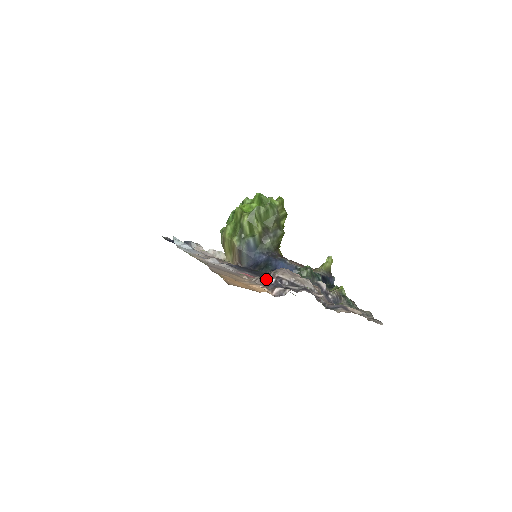
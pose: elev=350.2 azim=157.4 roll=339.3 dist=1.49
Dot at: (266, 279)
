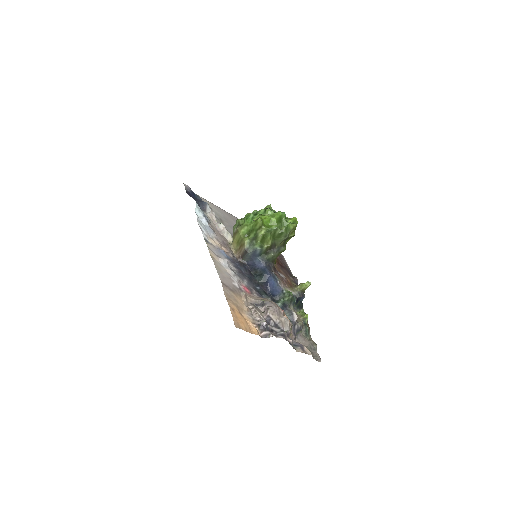
Dot at: (260, 314)
